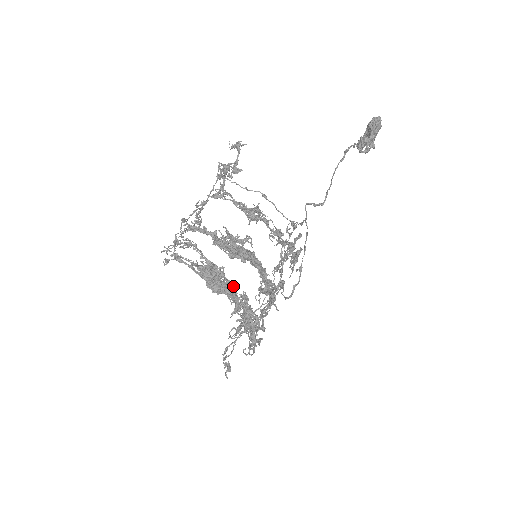
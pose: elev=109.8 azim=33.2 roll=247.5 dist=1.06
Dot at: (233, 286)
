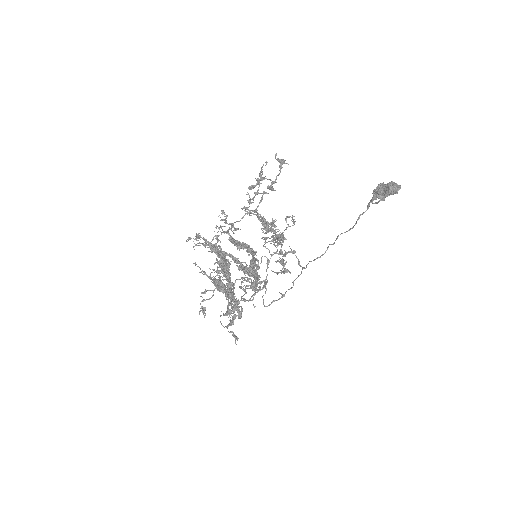
Dot at: (233, 296)
